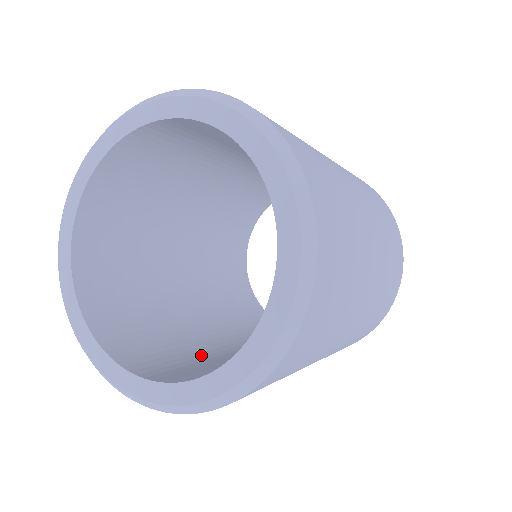
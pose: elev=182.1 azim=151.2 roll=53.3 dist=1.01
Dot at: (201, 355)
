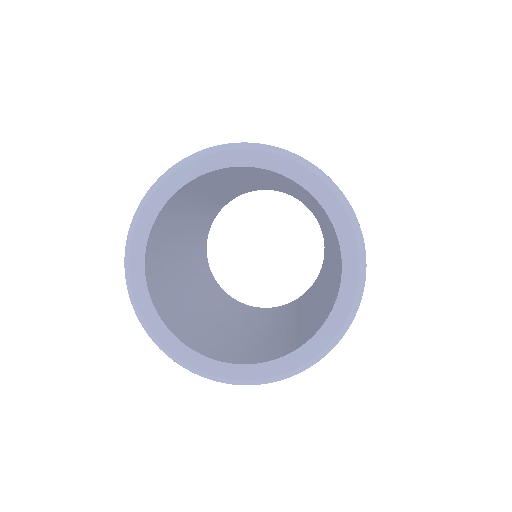
Dot at: (195, 317)
